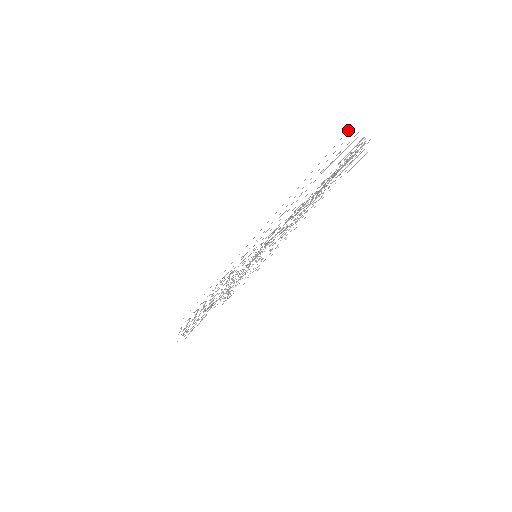
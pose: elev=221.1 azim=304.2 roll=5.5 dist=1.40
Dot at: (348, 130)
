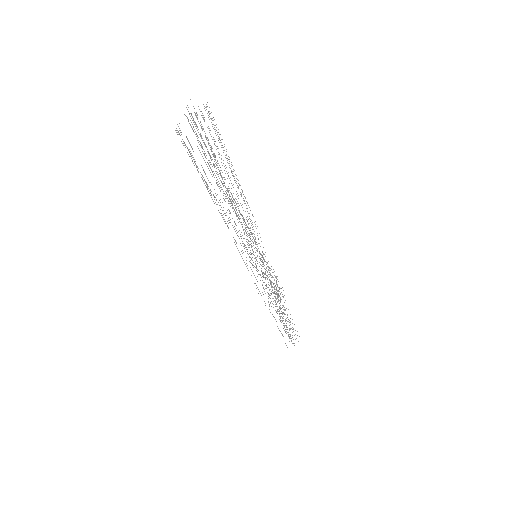
Dot at: occluded
